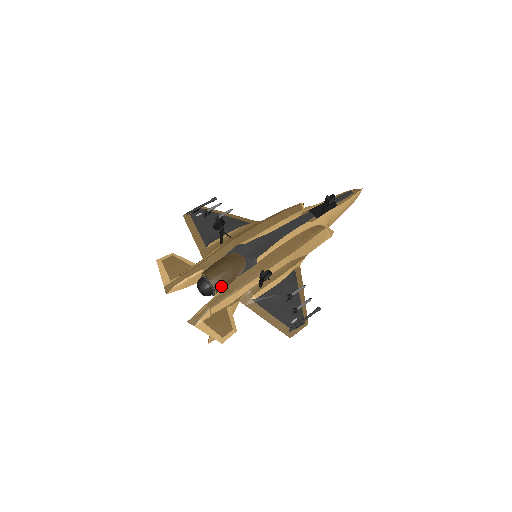
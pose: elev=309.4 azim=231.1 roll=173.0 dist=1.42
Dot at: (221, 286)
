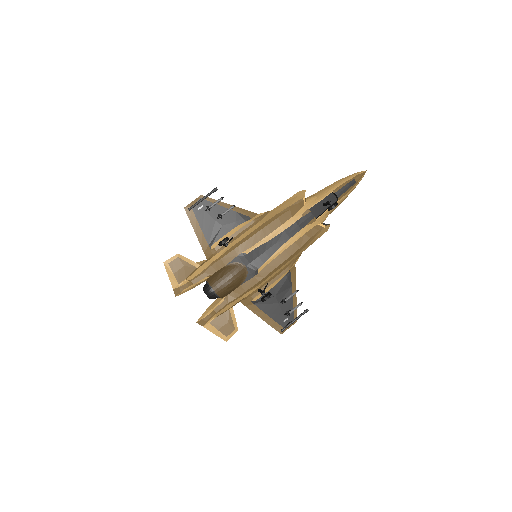
Dot at: (225, 294)
